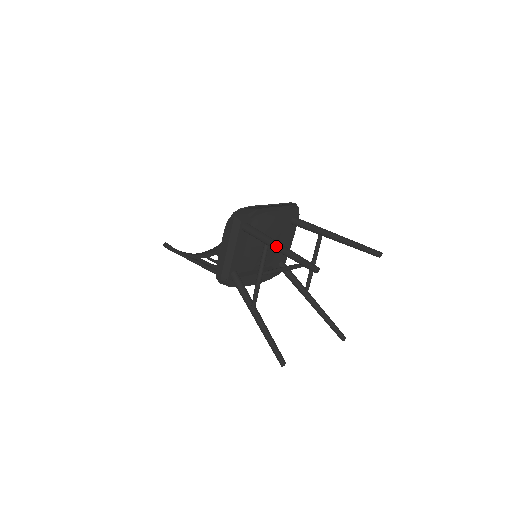
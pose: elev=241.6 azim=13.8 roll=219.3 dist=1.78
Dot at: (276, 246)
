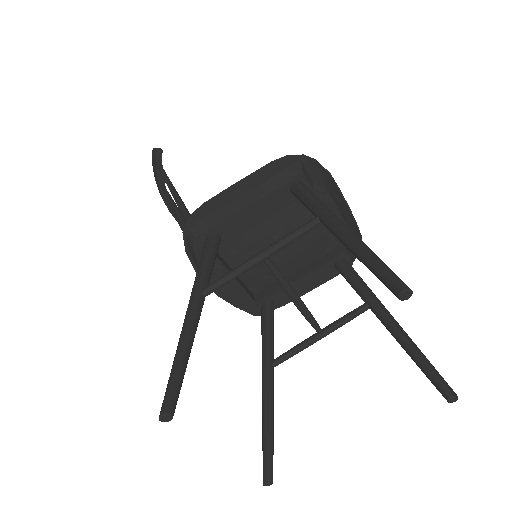
Dot at: (341, 224)
